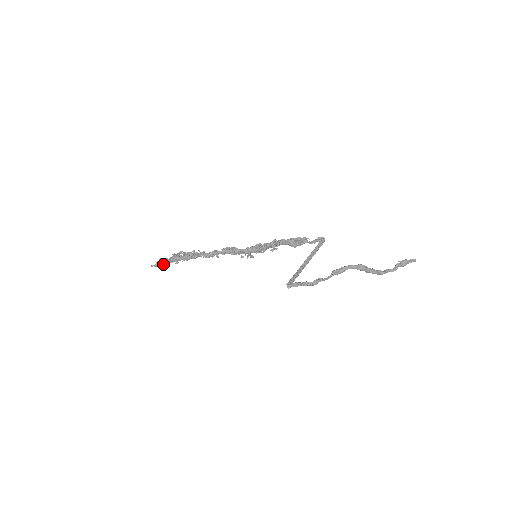
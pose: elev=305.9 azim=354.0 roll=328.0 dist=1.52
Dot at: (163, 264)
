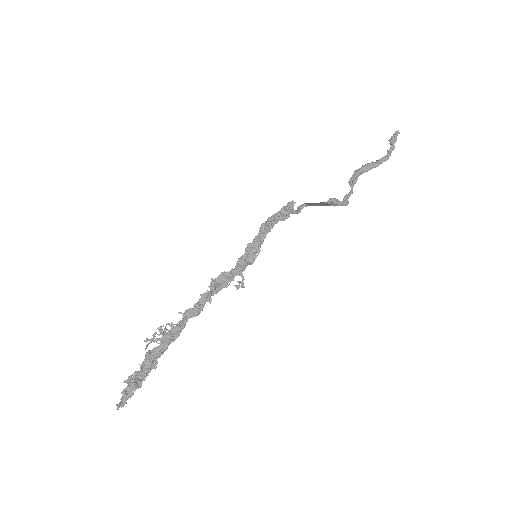
Dot at: (134, 386)
